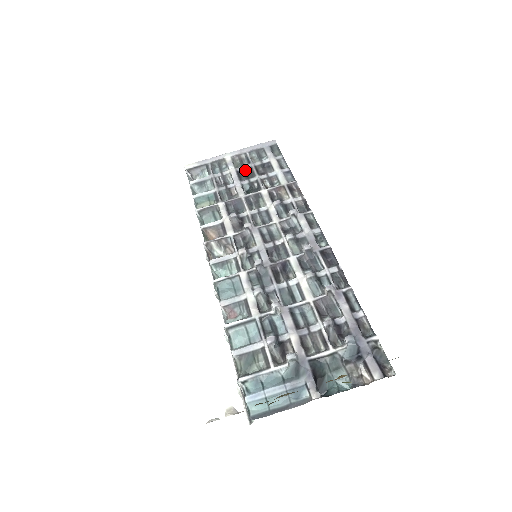
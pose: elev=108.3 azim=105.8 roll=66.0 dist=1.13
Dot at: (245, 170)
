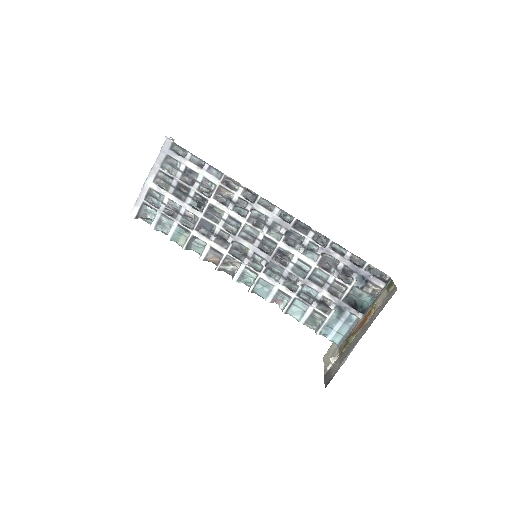
Dot at: (177, 188)
